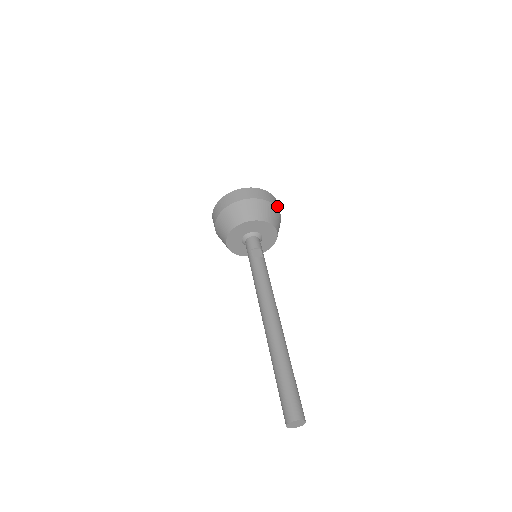
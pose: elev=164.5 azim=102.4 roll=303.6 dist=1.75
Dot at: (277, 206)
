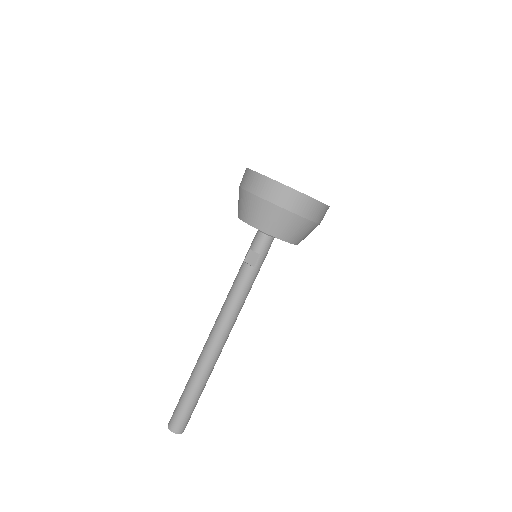
Dot at: (304, 212)
